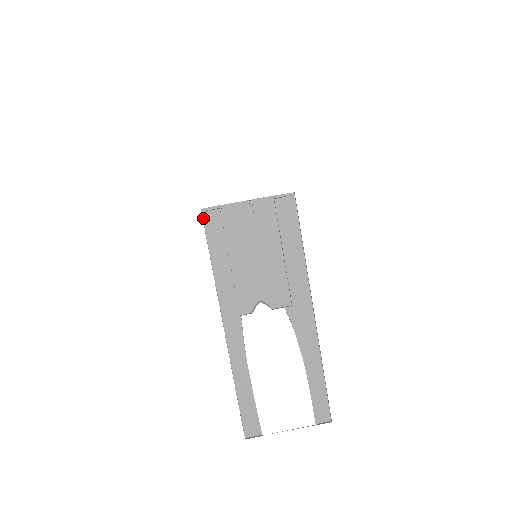
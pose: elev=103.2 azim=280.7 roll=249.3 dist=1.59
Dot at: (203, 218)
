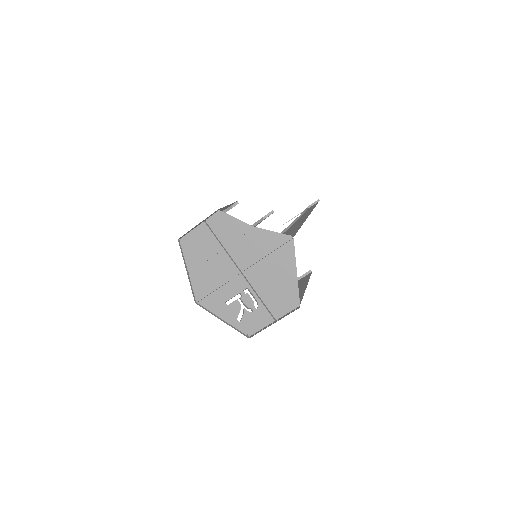
Dot at: occluded
